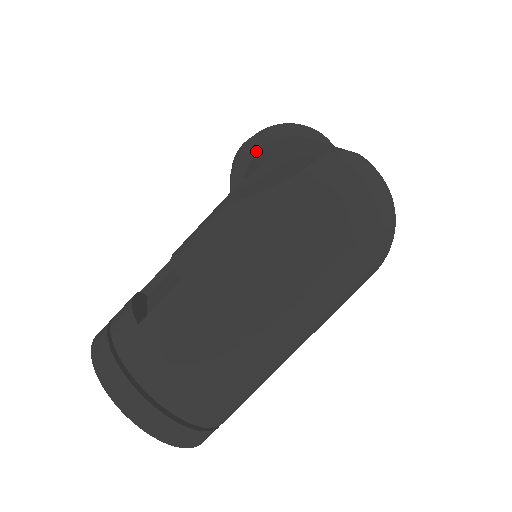
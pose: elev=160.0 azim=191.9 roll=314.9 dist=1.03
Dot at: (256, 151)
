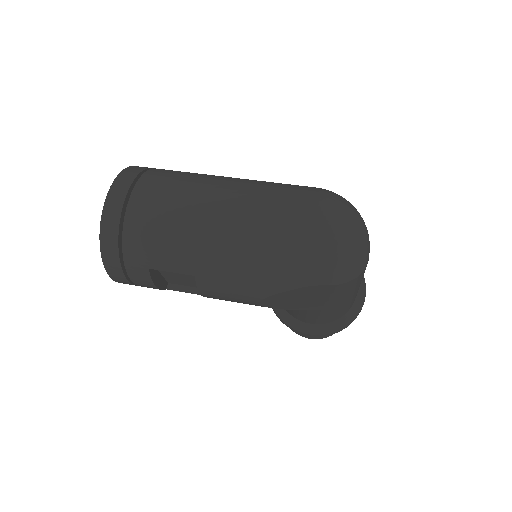
Dot at: occluded
